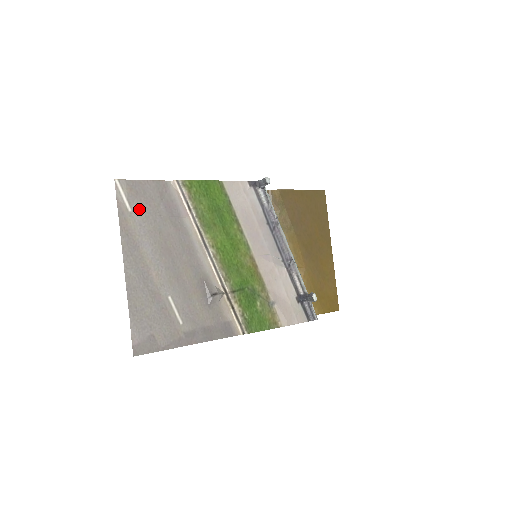
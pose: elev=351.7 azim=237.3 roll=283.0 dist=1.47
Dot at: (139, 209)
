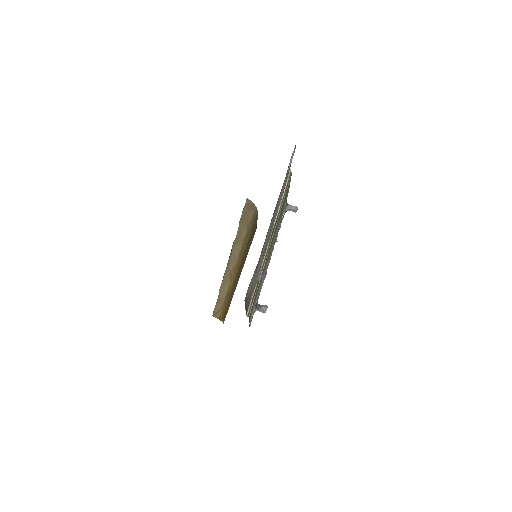
Dot at: (286, 177)
